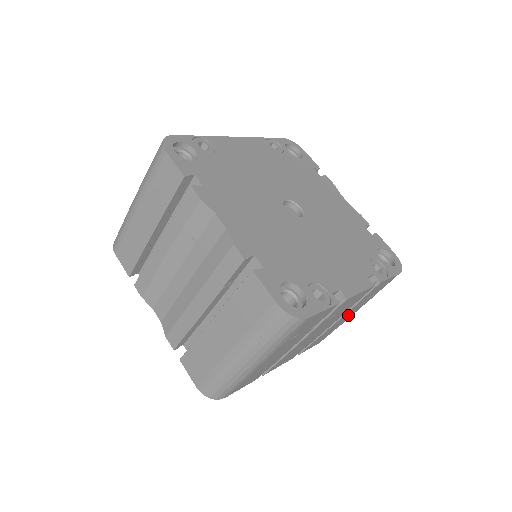
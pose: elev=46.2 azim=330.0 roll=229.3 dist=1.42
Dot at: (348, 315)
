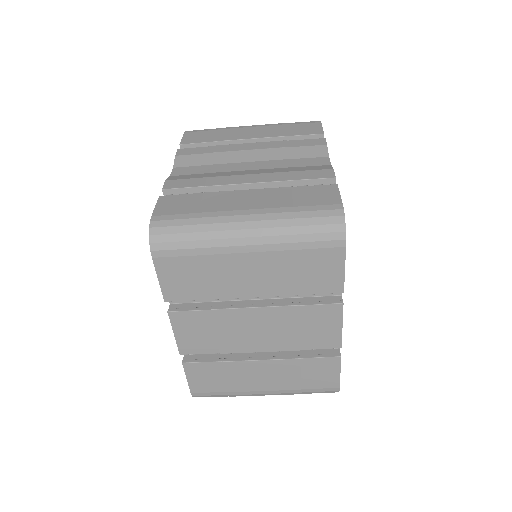
Dot at: (265, 376)
